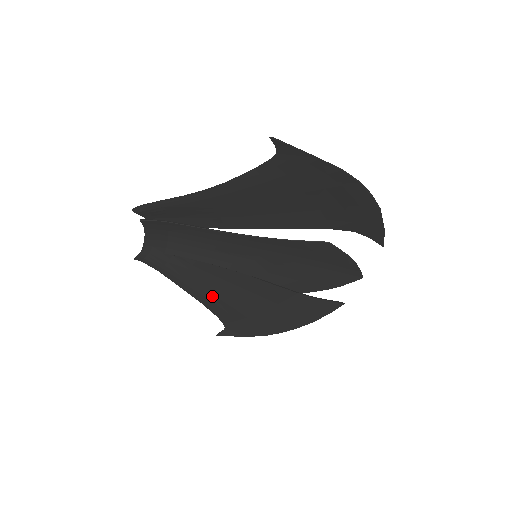
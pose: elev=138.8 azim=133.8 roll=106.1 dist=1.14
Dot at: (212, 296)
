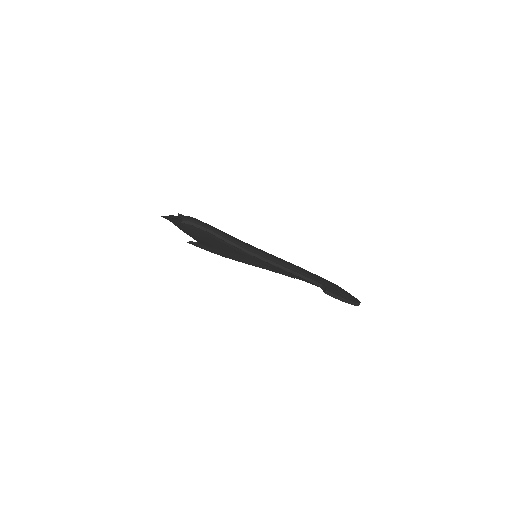
Dot at: (203, 240)
